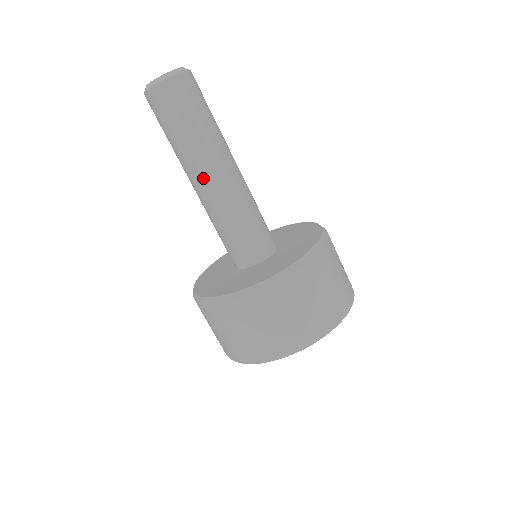
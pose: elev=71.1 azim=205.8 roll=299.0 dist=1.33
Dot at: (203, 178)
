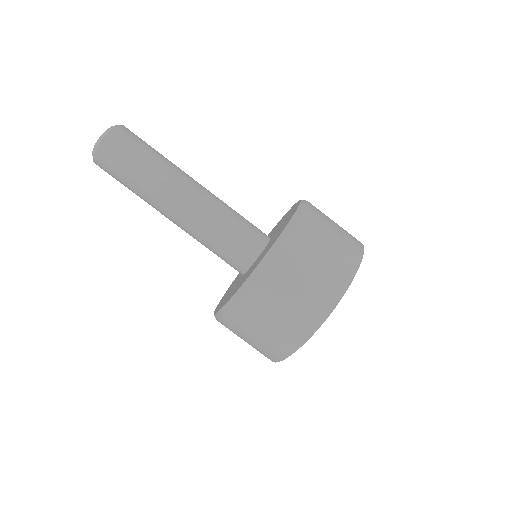
Dot at: (172, 205)
